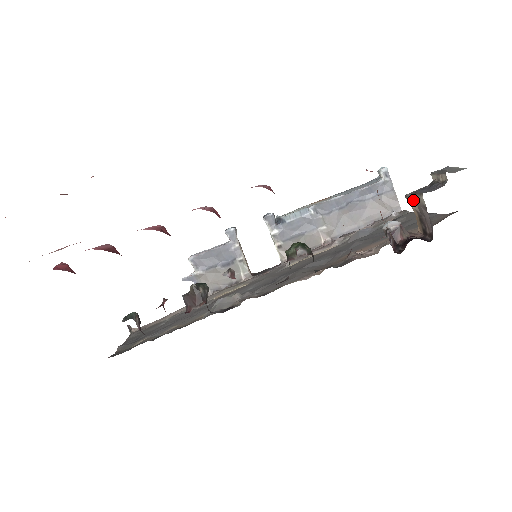
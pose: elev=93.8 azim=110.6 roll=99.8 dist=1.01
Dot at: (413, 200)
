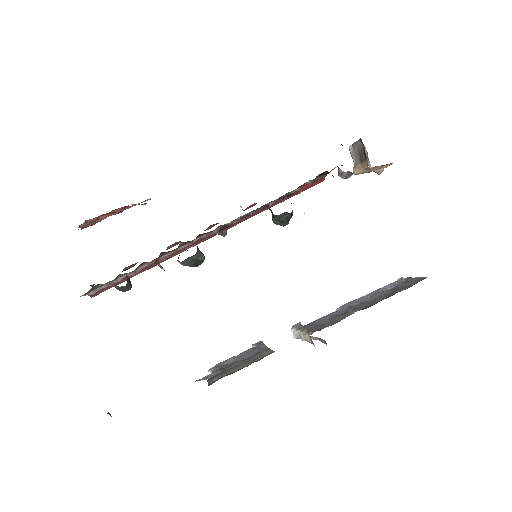
Dot at: (355, 165)
